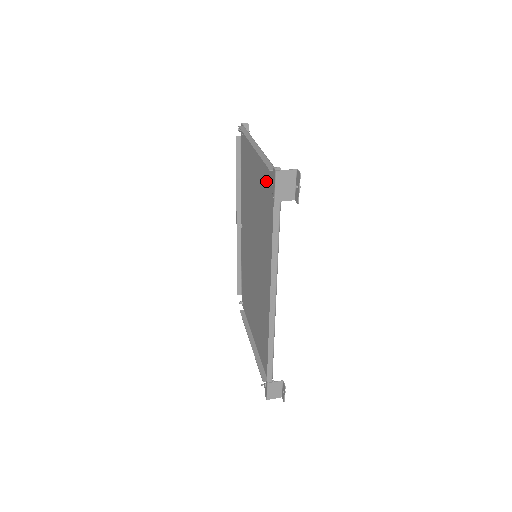
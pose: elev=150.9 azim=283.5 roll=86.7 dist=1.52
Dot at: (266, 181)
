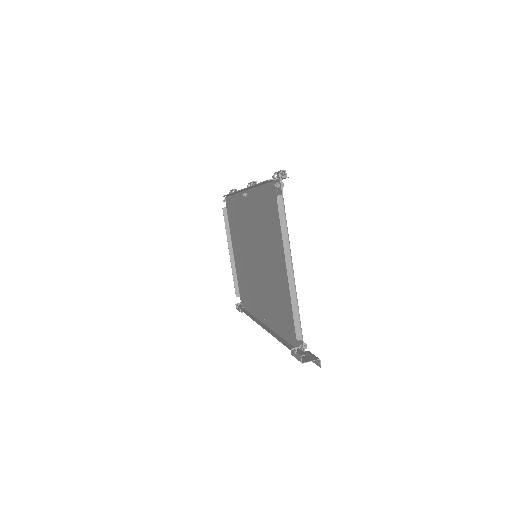
Dot at: (289, 302)
